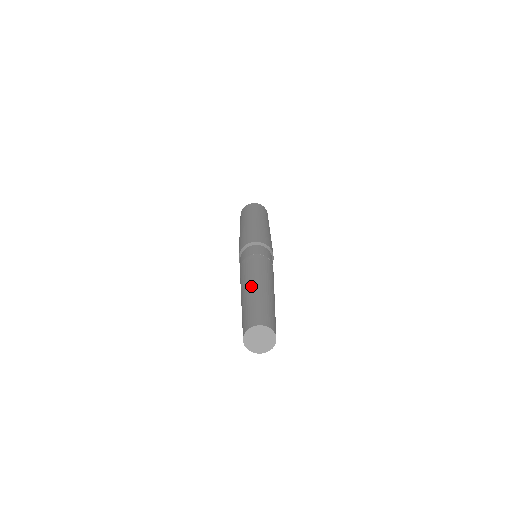
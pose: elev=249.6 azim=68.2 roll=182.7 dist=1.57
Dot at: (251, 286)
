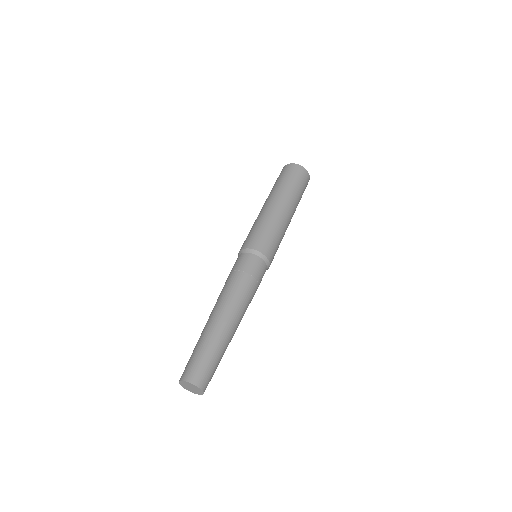
Dot at: (222, 325)
